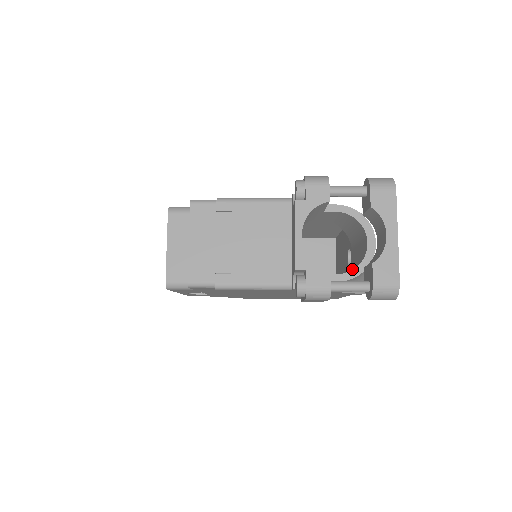
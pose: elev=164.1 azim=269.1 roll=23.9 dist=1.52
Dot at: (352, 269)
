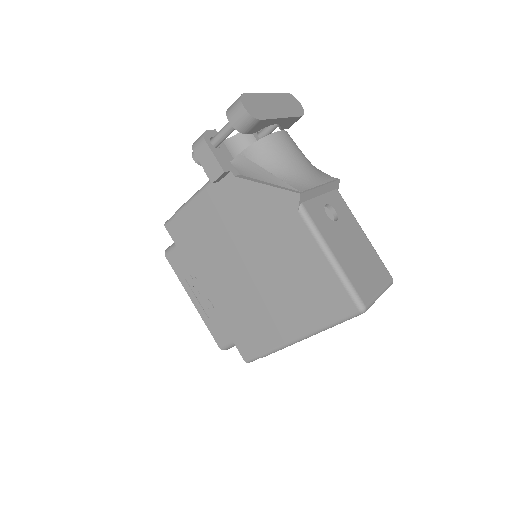
Dot at: occluded
